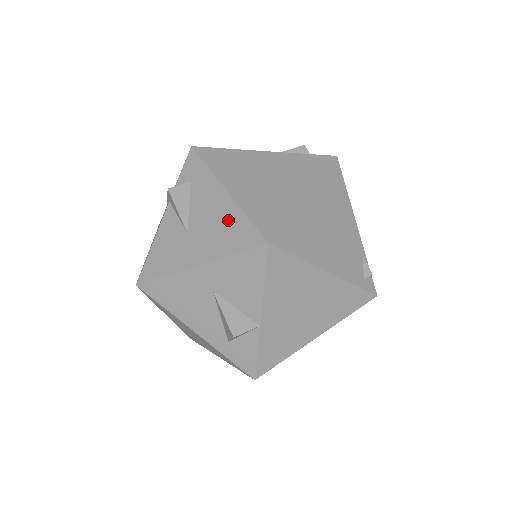
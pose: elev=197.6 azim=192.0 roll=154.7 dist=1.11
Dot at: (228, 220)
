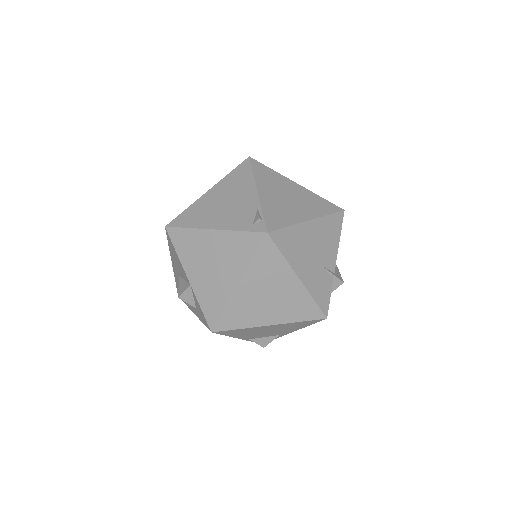
Dot at: occluded
